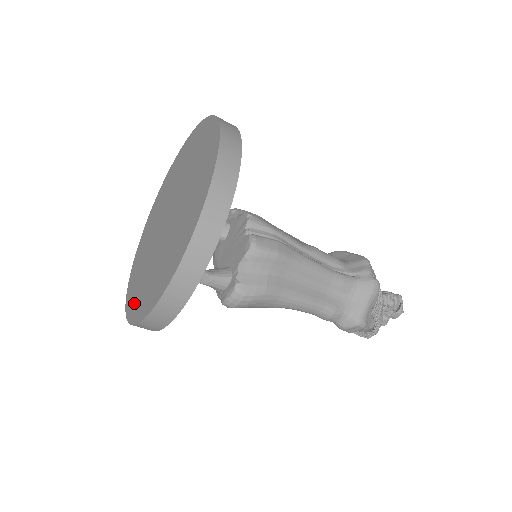
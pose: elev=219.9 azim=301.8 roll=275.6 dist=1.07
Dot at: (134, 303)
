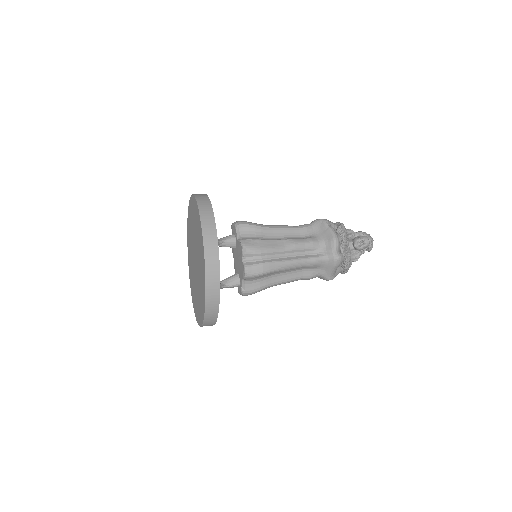
Dot at: (192, 294)
